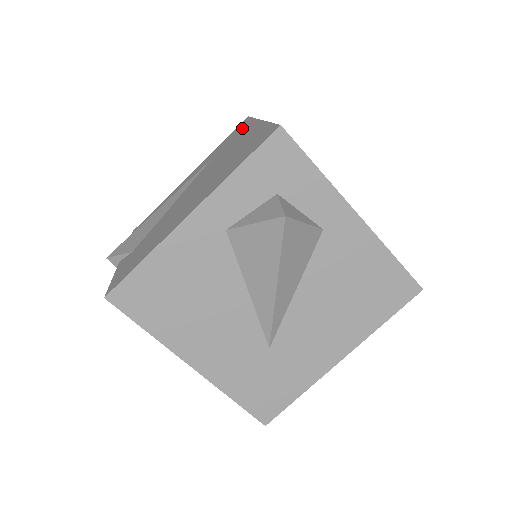
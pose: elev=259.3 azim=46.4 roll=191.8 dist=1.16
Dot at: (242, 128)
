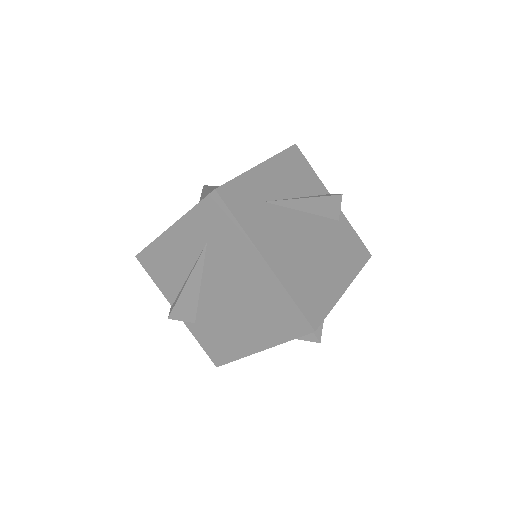
Dot at: (229, 228)
